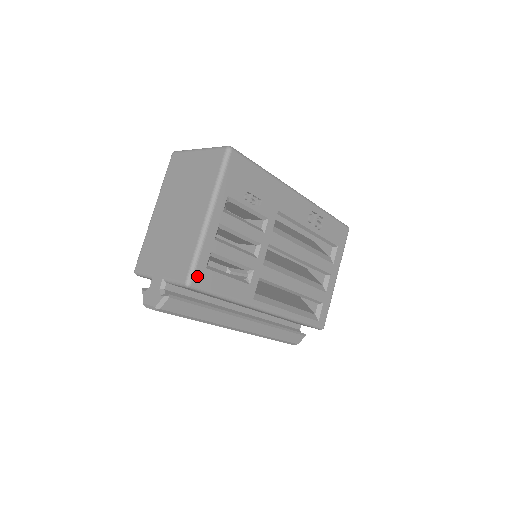
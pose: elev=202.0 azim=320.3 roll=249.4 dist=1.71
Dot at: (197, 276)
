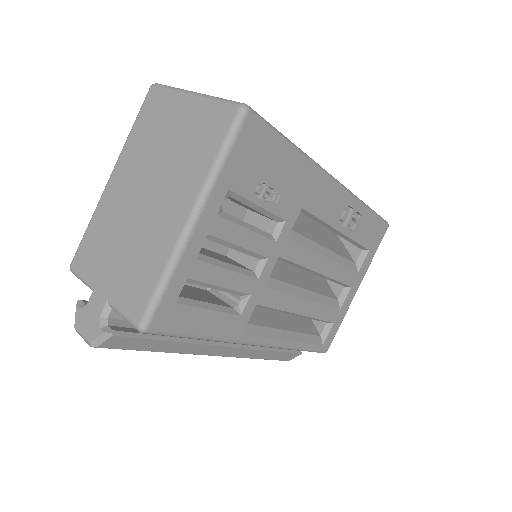
Dot at: (159, 316)
